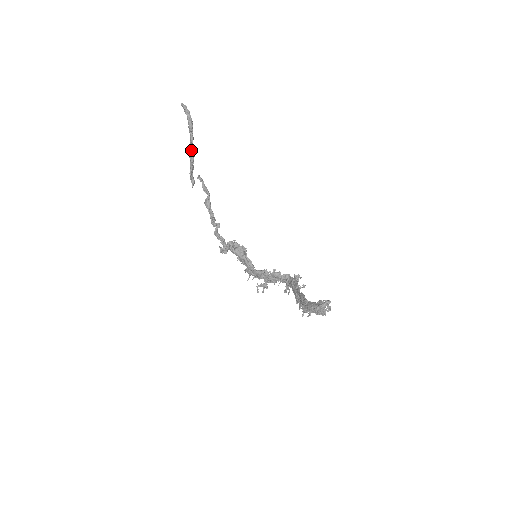
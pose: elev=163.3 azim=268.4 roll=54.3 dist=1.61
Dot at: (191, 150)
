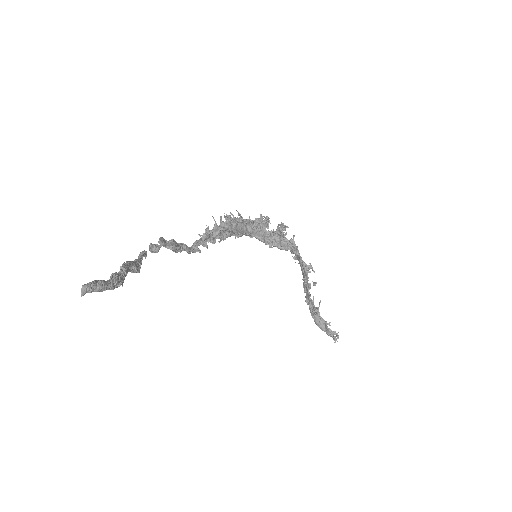
Dot at: (129, 270)
